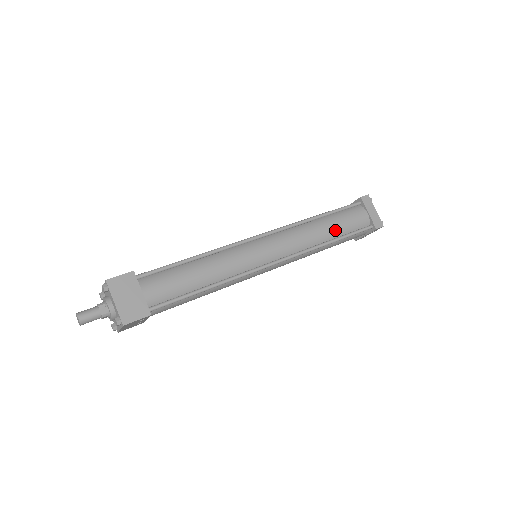
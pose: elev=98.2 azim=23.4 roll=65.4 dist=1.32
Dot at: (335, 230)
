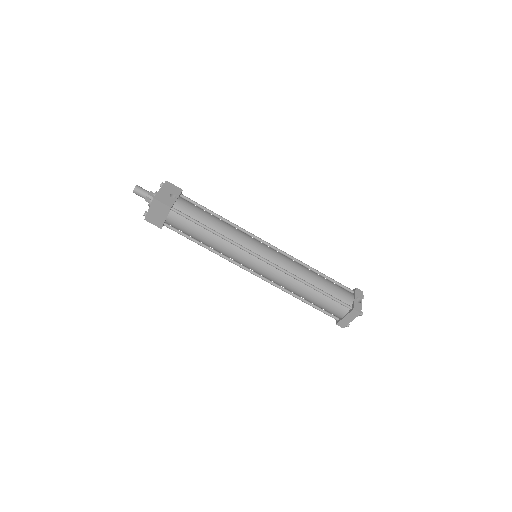
Dot at: (310, 300)
